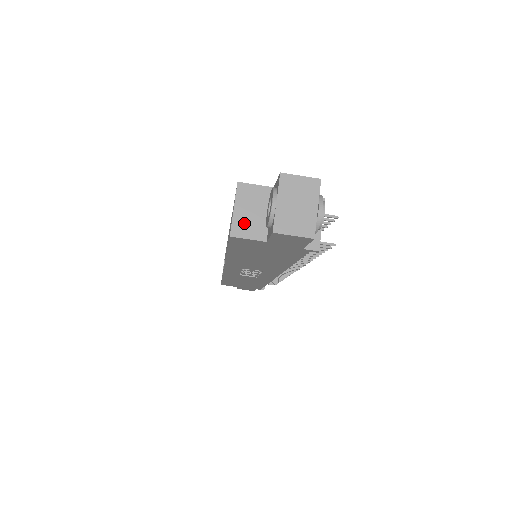
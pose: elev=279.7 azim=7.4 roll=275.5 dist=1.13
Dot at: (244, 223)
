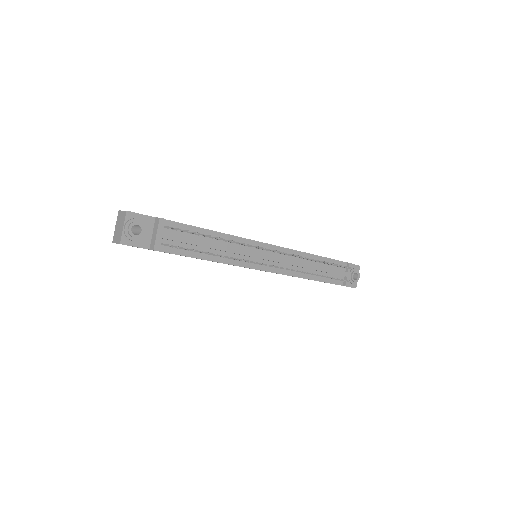
Dot at: occluded
